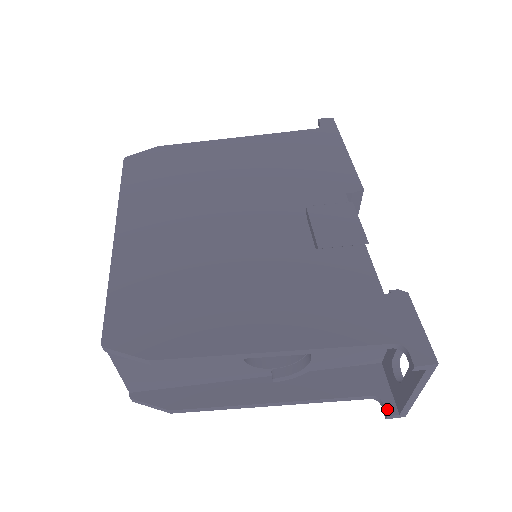
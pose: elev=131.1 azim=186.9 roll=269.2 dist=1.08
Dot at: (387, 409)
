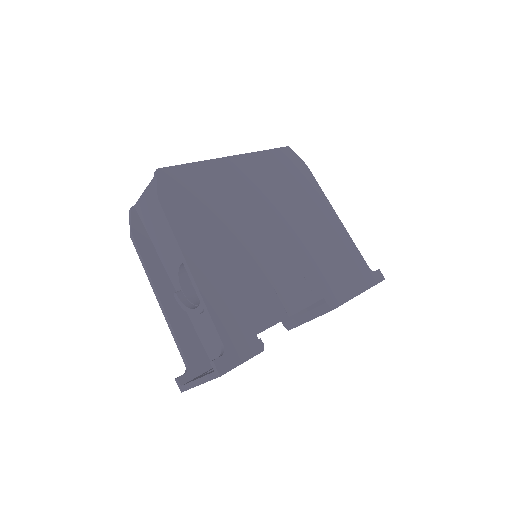
Dot at: (182, 377)
